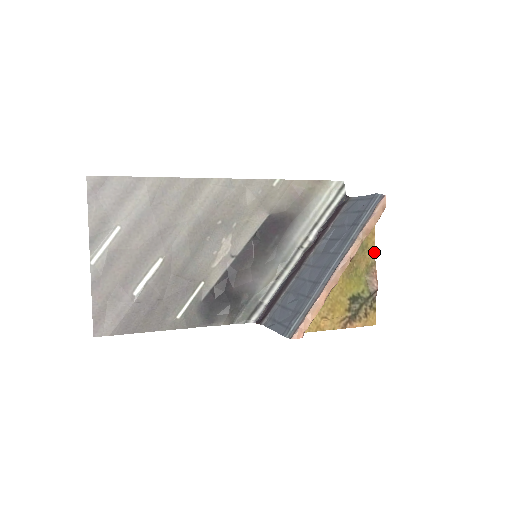
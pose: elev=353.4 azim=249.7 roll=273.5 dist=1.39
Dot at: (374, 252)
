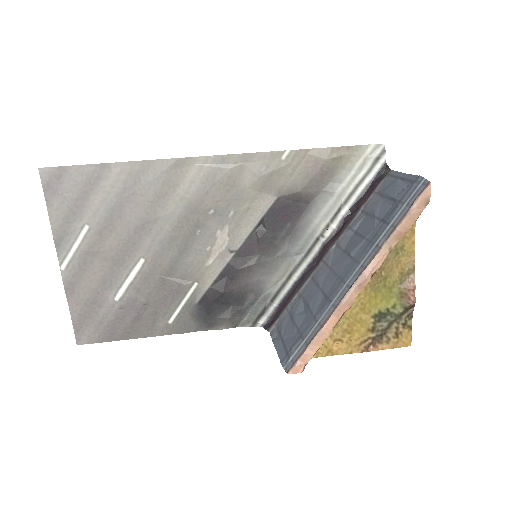
Dot at: (413, 255)
